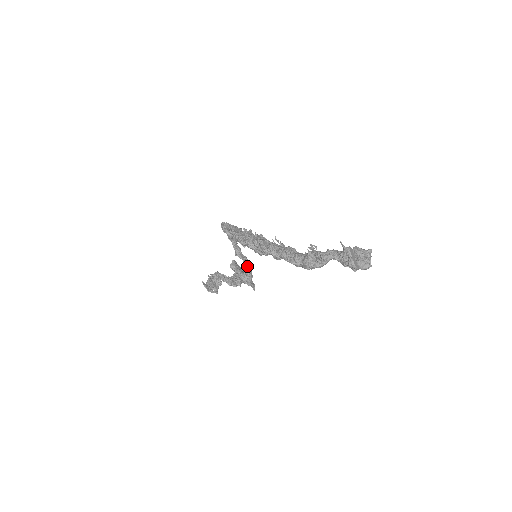
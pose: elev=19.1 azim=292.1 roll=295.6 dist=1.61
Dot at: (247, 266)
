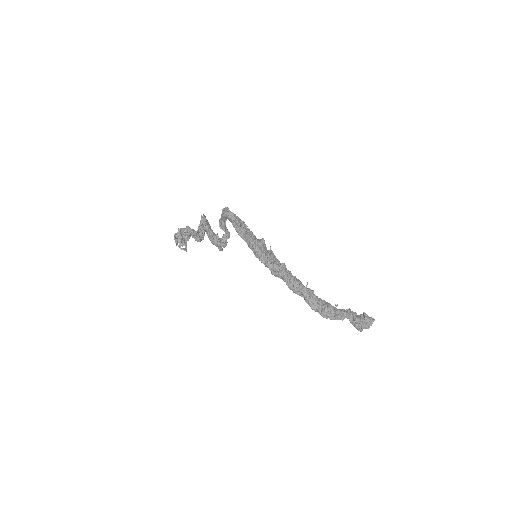
Dot at: occluded
